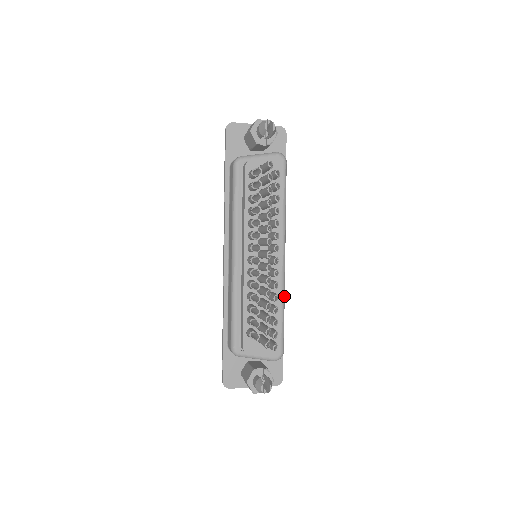
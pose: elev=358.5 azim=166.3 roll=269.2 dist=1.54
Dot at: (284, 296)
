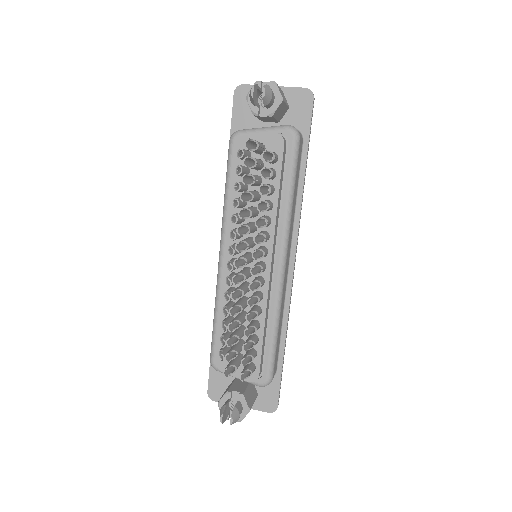
Dot at: (279, 312)
